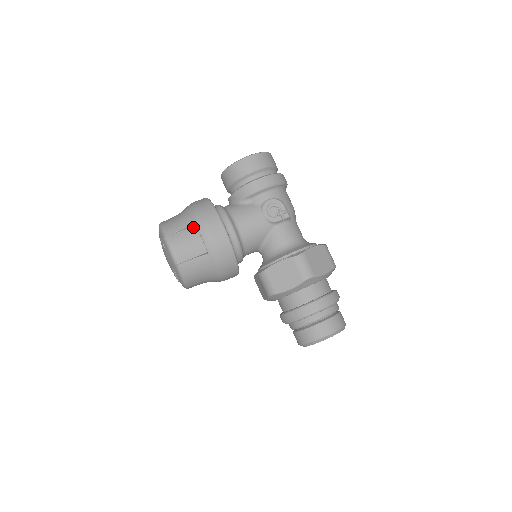
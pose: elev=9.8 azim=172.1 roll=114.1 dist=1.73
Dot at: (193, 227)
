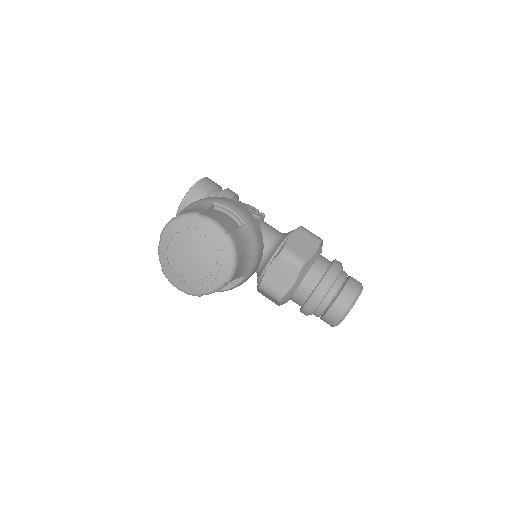
Dot at: (213, 210)
